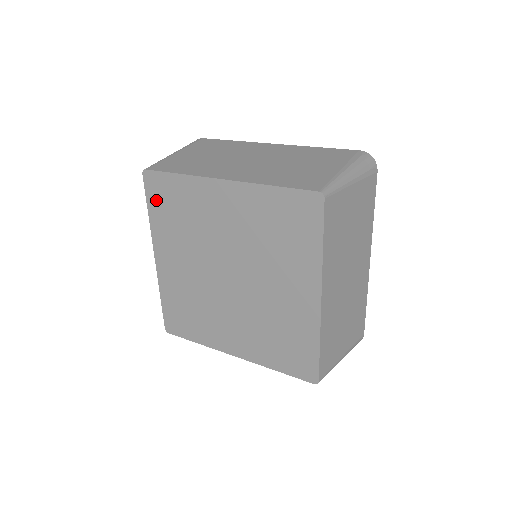
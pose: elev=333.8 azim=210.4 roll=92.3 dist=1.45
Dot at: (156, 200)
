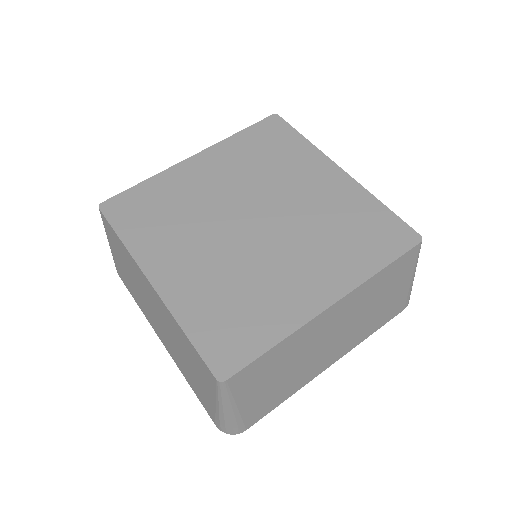
Dot at: (259, 133)
